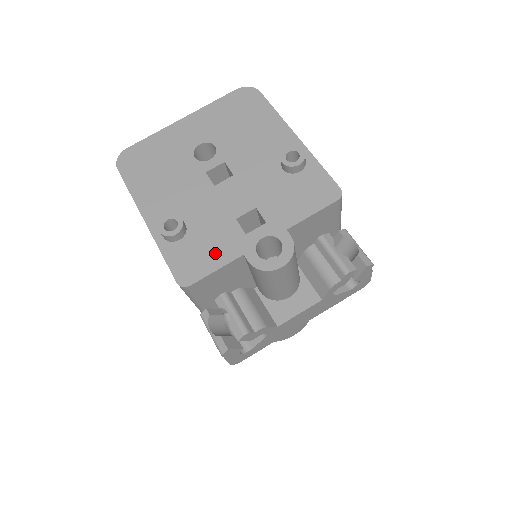
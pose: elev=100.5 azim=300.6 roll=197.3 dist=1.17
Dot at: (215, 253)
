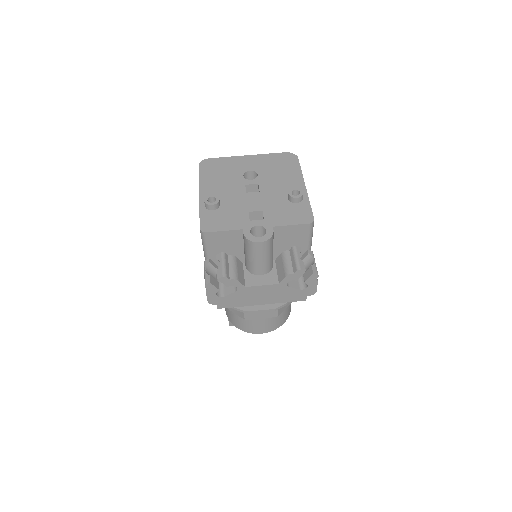
Dot at: (228, 223)
